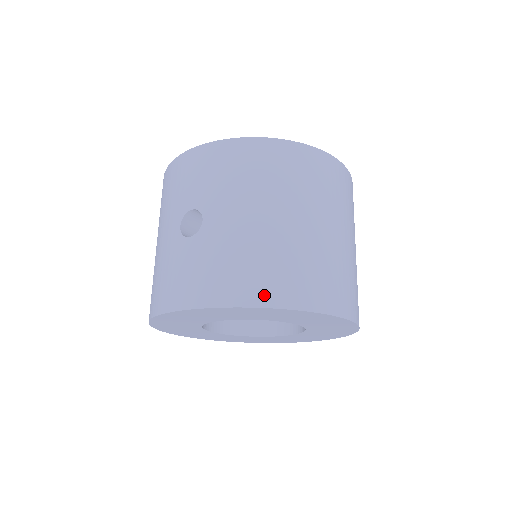
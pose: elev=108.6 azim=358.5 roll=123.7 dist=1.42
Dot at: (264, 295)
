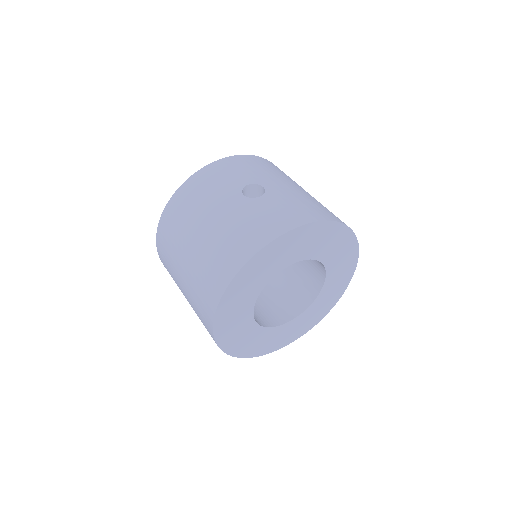
Dot at: (335, 217)
